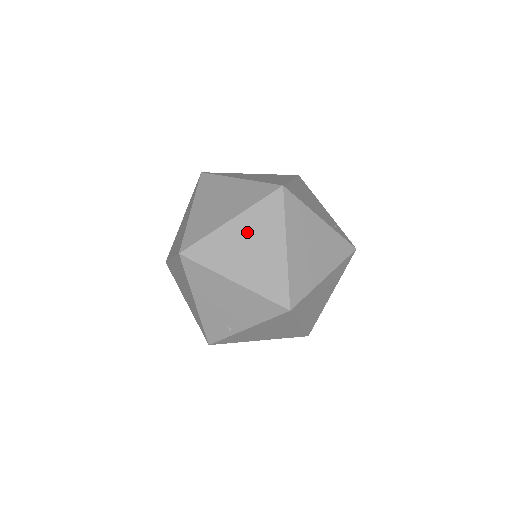
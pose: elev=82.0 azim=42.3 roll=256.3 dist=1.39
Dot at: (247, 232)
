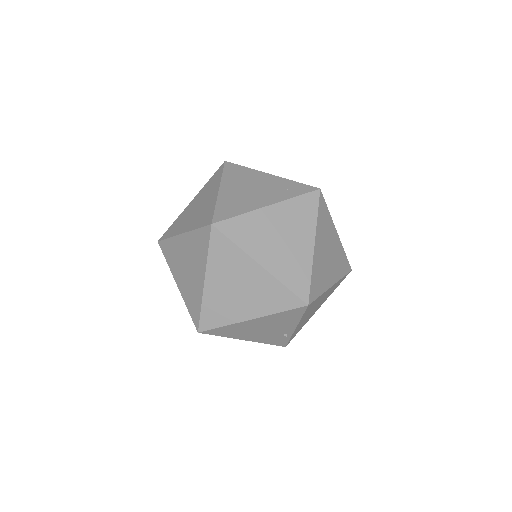
Dot at: (223, 280)
